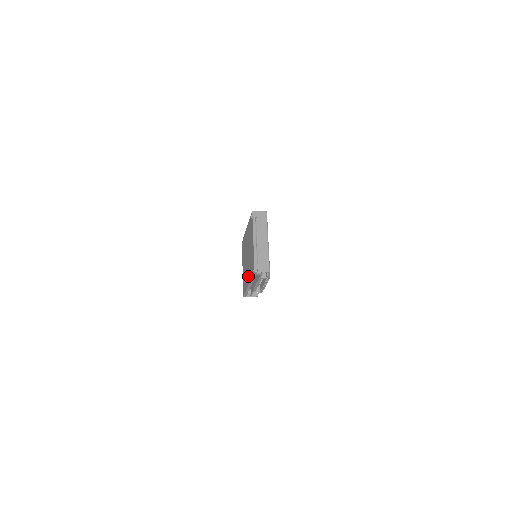
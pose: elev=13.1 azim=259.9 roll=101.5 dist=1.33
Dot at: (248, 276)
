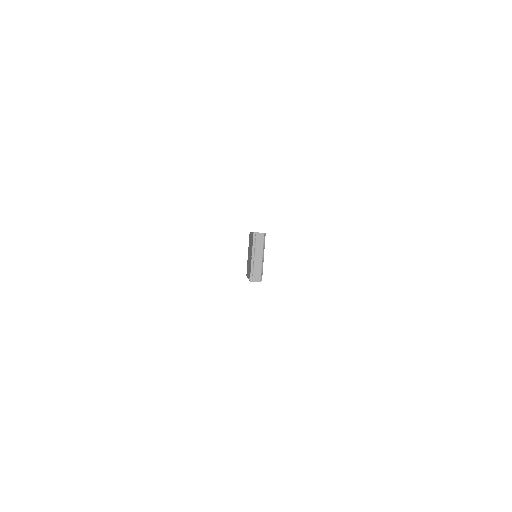
Dot at: (248, 272)
